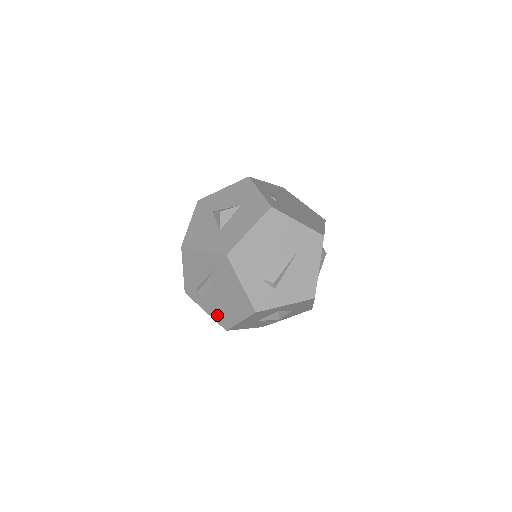
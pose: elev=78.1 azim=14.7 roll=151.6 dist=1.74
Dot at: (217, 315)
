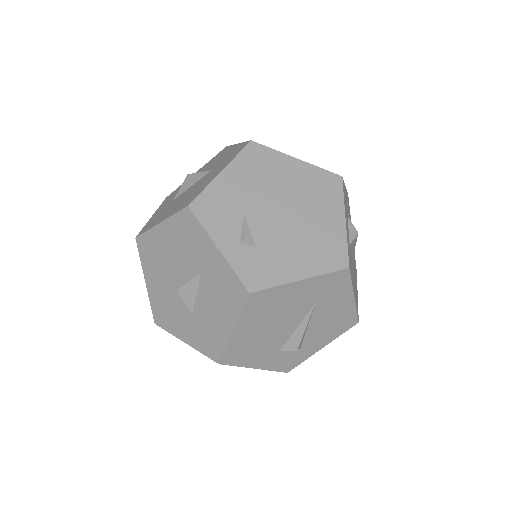
Dot at: occluded
